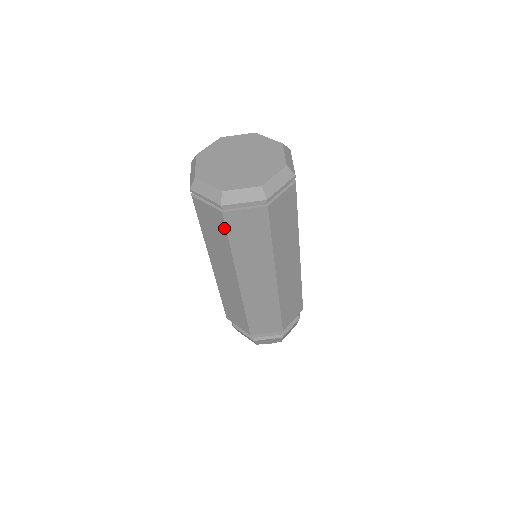
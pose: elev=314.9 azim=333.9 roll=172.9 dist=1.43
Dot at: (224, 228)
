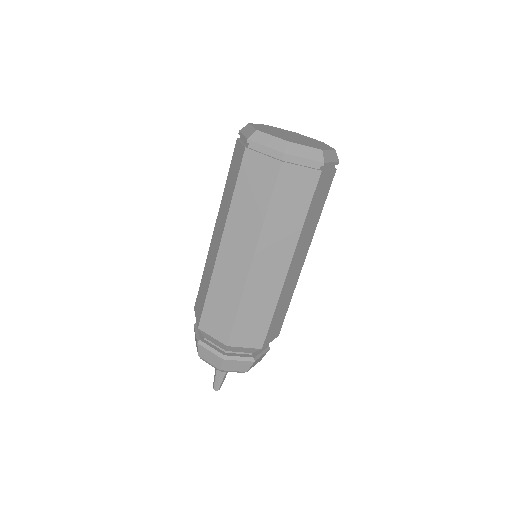
Dot at: (239, 168)
